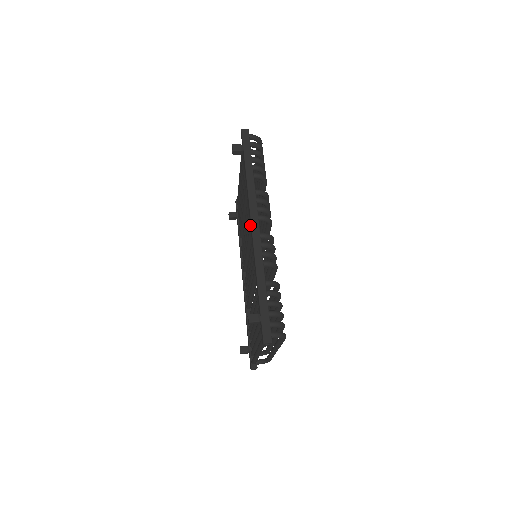
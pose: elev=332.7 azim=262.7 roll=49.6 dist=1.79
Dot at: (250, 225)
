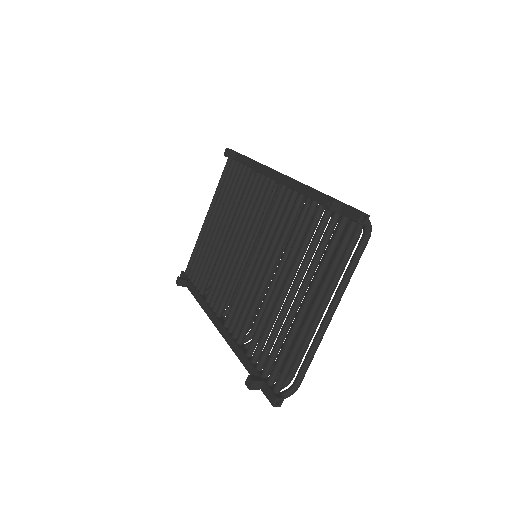
Dot at: (274, 178)
